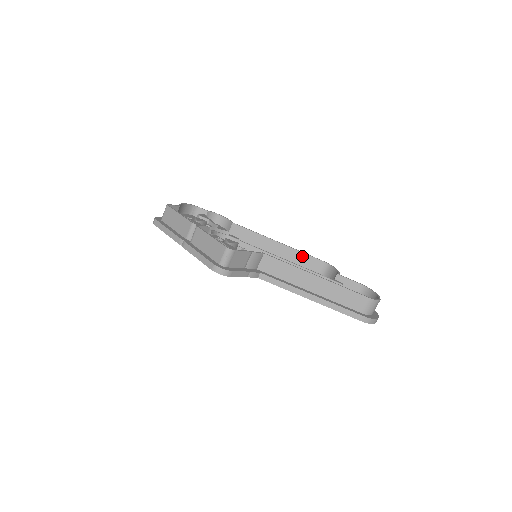
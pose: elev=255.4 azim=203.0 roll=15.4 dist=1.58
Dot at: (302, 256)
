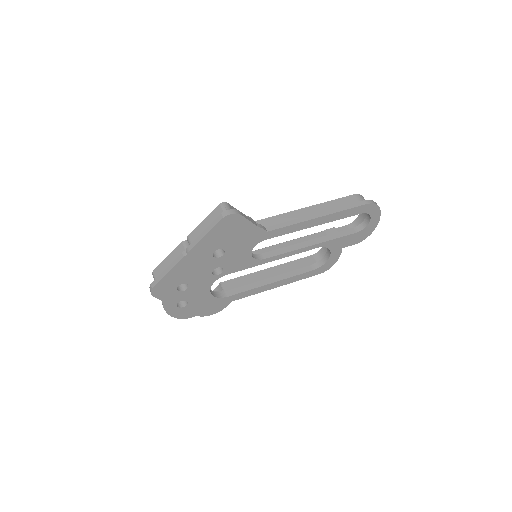
Dot at: (294, 264)
